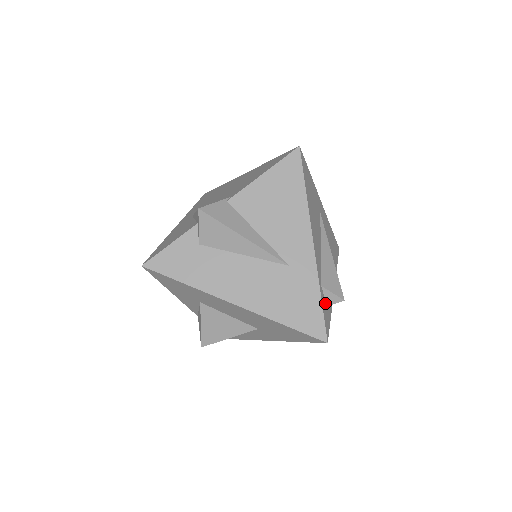
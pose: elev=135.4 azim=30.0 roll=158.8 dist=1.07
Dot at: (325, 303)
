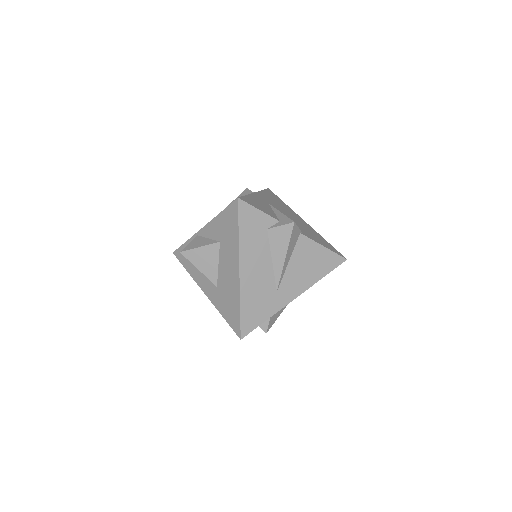
Dot at: occluded
